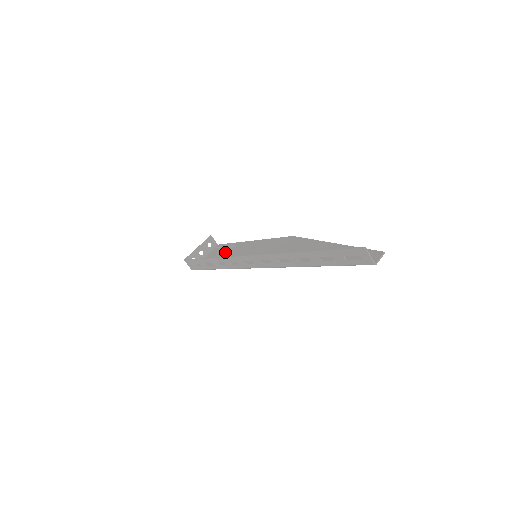
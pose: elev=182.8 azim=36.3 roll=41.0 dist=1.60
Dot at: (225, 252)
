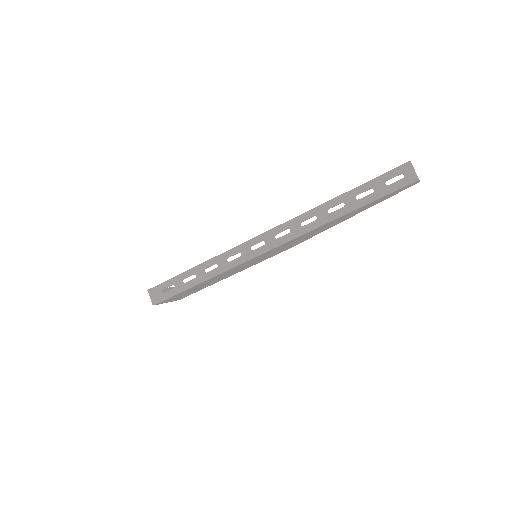
Dot at: occluded
